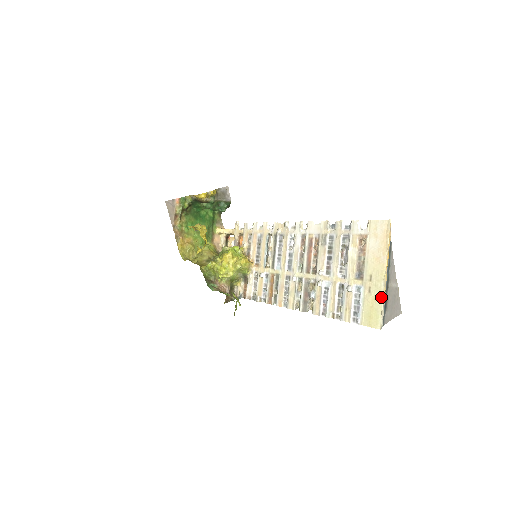
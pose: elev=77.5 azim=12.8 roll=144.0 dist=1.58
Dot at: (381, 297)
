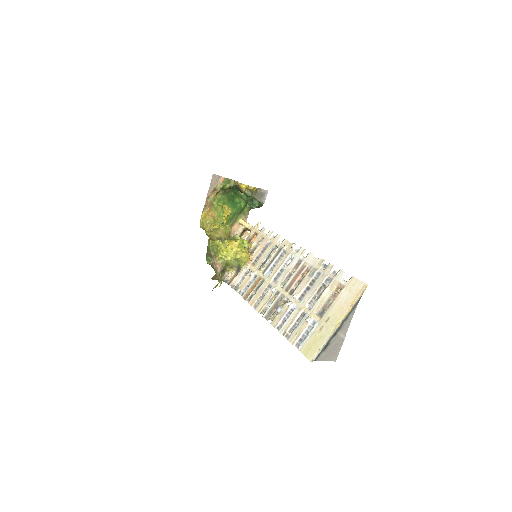
Dot at: (326, 338)
